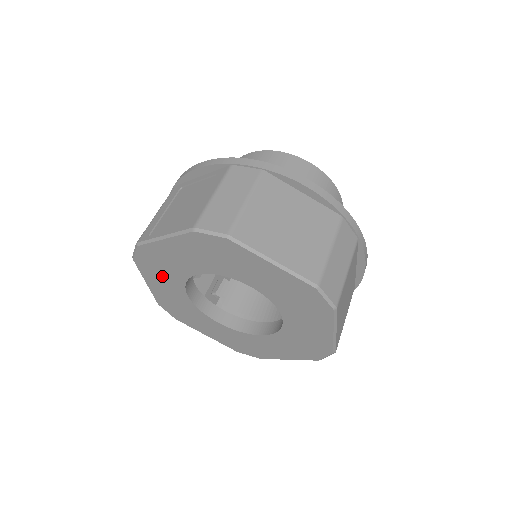
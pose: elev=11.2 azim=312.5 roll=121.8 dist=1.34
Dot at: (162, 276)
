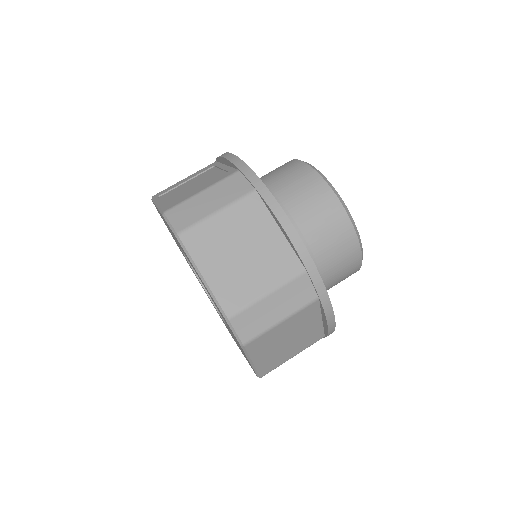
Dot at: occluded
